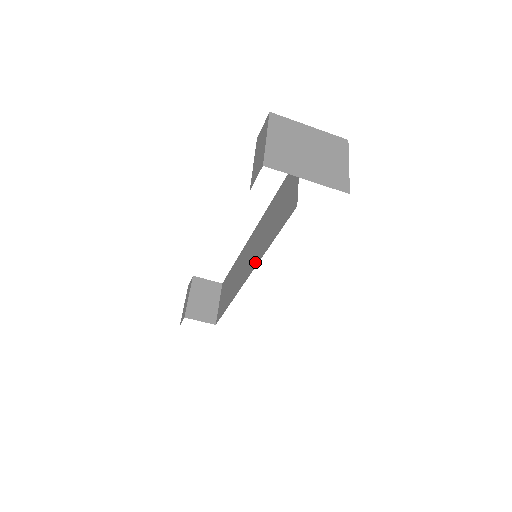
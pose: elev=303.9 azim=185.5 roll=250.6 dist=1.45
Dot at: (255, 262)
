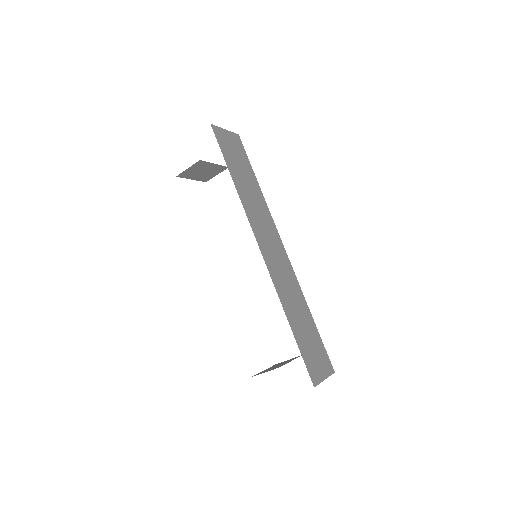
Dot at: occluded
